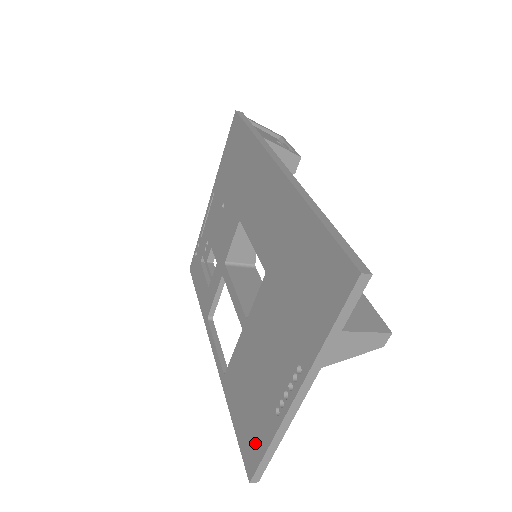
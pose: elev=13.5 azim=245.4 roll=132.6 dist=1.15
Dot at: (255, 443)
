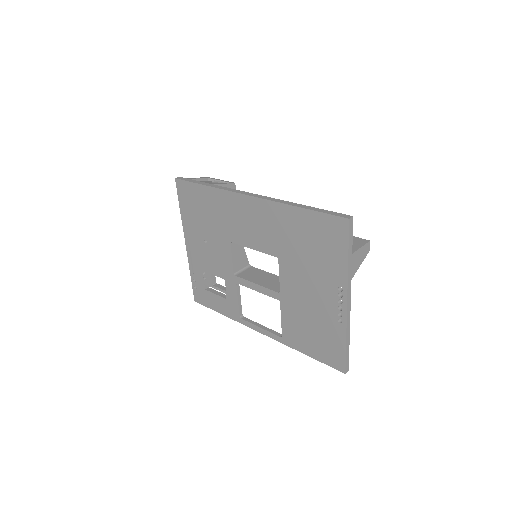
Dot at: (335, 350)
